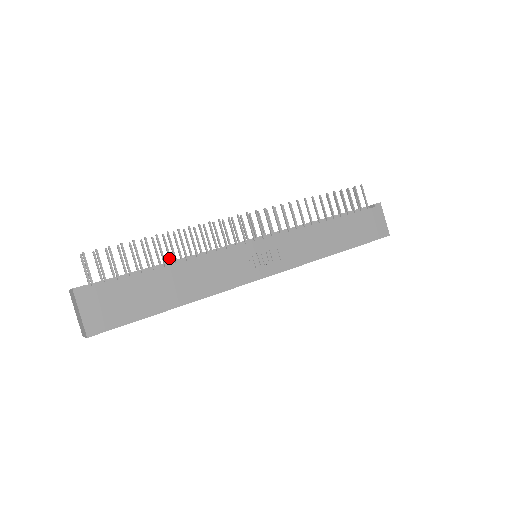
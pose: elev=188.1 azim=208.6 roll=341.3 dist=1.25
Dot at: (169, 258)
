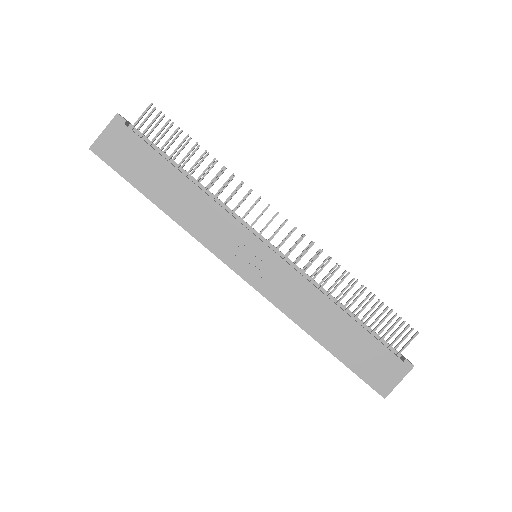
Dot at: (201, 178)
